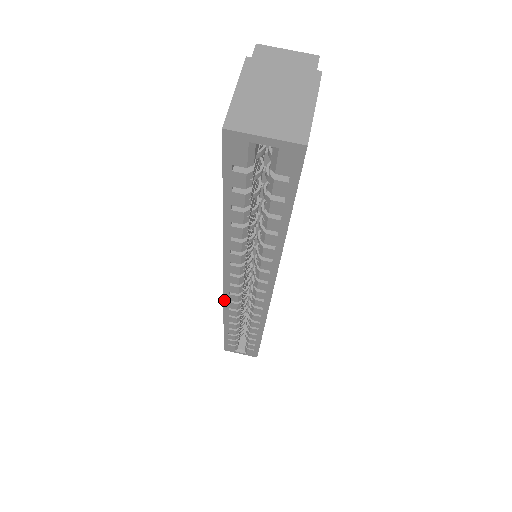
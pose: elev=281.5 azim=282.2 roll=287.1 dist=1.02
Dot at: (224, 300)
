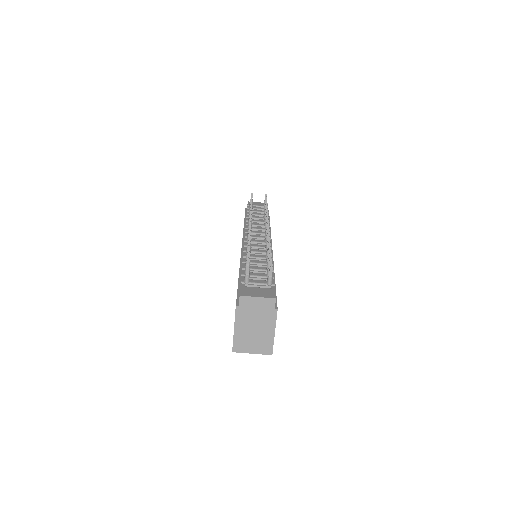
Dot at: occluded
